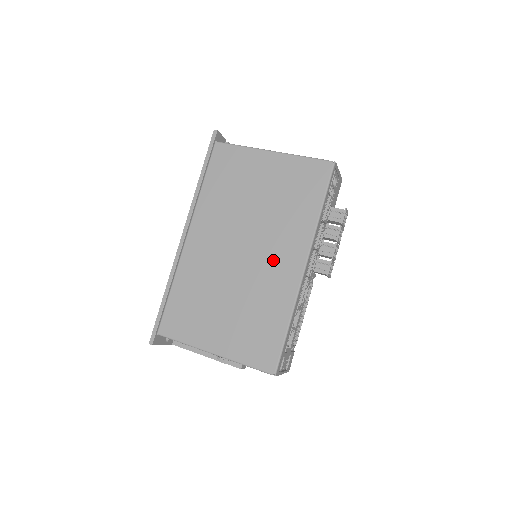
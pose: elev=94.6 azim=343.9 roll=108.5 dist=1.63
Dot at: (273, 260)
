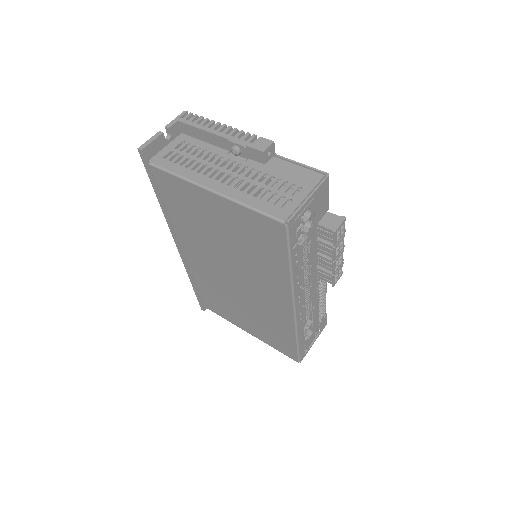
Dot at: (263, 294)
